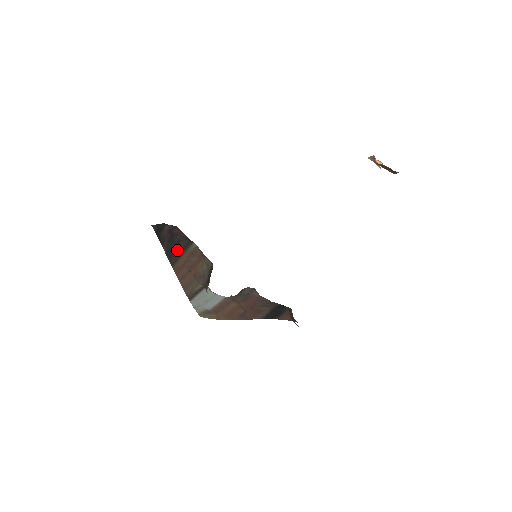
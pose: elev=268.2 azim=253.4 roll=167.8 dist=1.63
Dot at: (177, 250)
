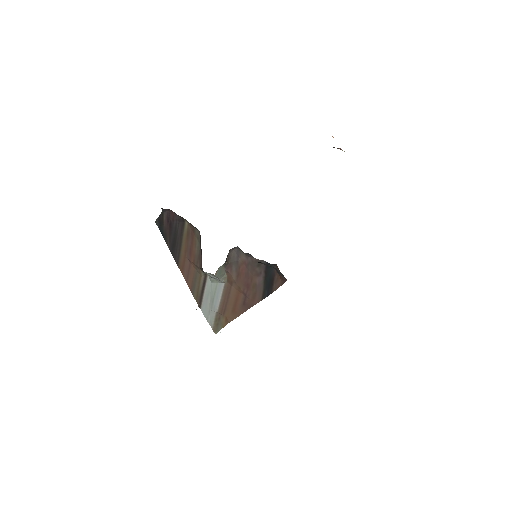
Dot at: (177, 241)
